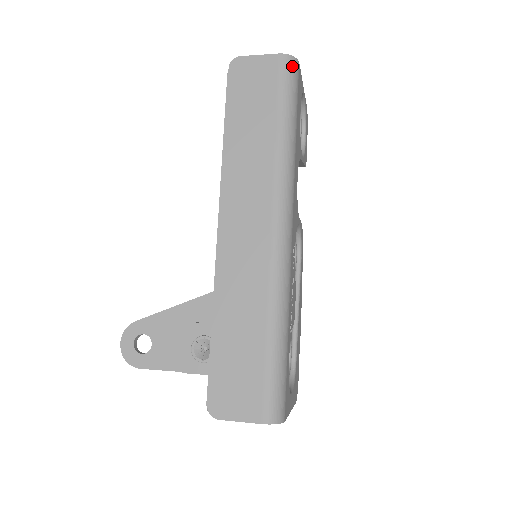
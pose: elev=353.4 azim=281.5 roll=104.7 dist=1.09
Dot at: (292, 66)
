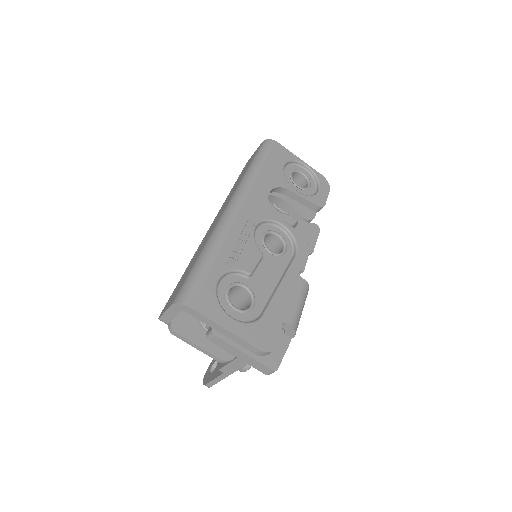
Dot at: (267, 143)
